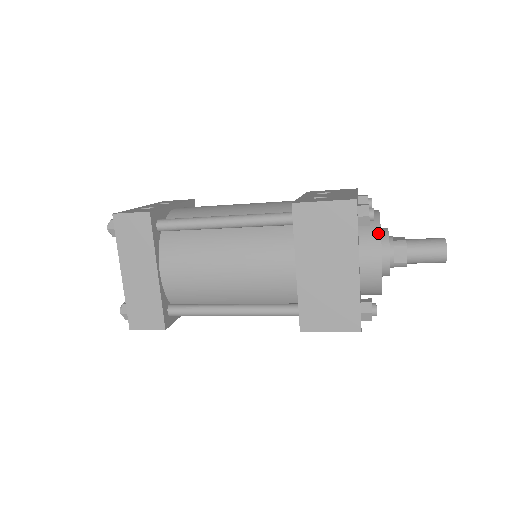
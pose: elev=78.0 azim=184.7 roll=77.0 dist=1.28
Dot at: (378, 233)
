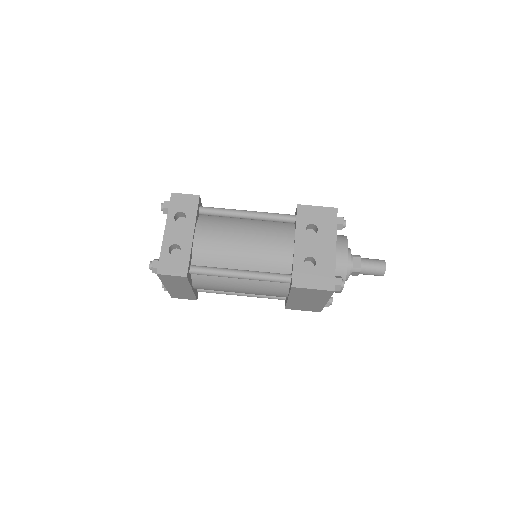
Dot at: occluded
